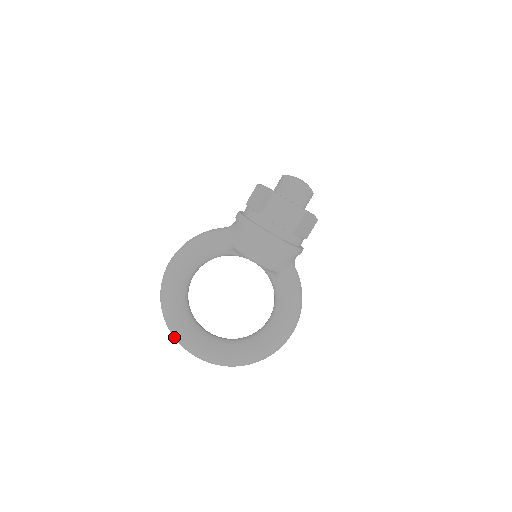
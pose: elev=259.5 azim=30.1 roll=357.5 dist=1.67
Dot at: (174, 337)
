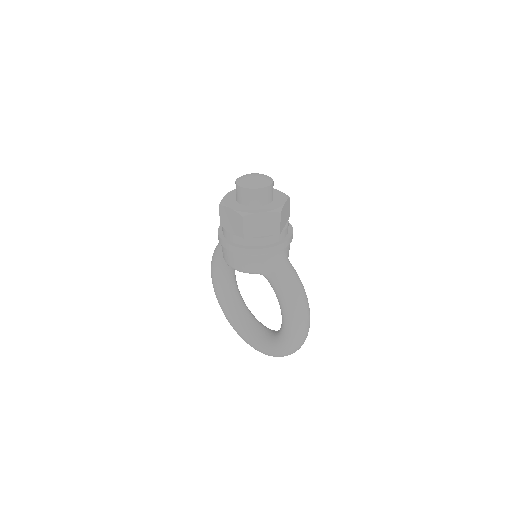
Dot at: occluded
